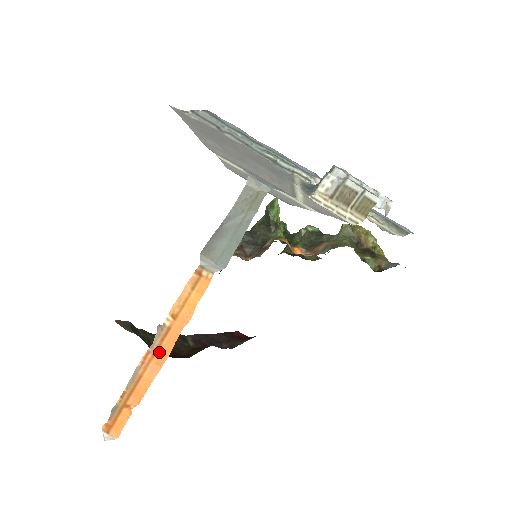
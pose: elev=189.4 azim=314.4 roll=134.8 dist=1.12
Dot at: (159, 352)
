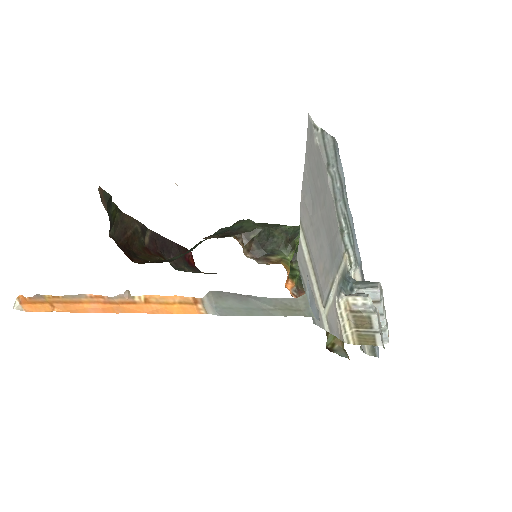
Dot at: (111, 306)
